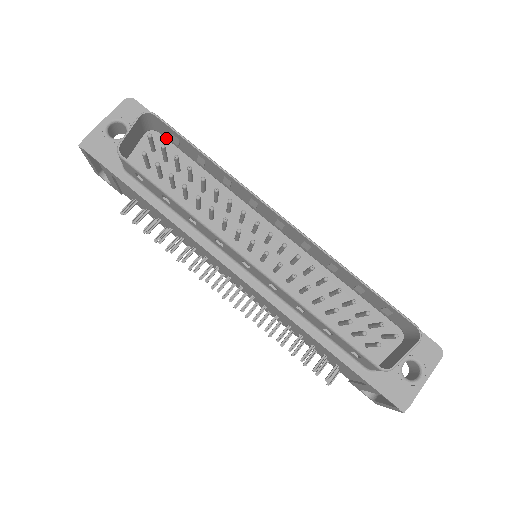
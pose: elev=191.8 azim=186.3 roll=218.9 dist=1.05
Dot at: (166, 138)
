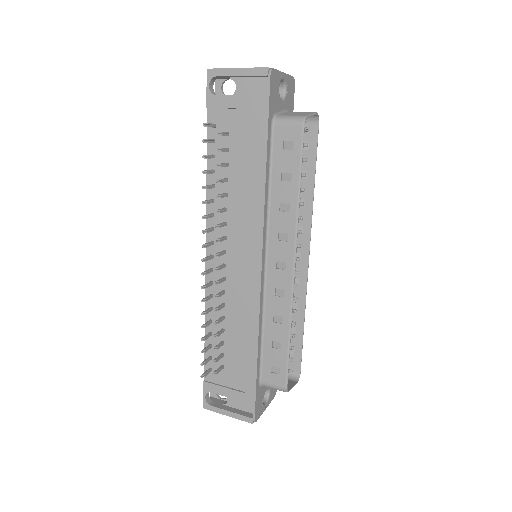
Dot at: occluded
